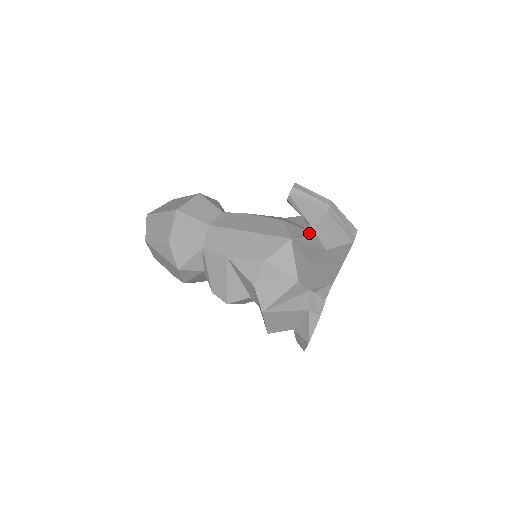
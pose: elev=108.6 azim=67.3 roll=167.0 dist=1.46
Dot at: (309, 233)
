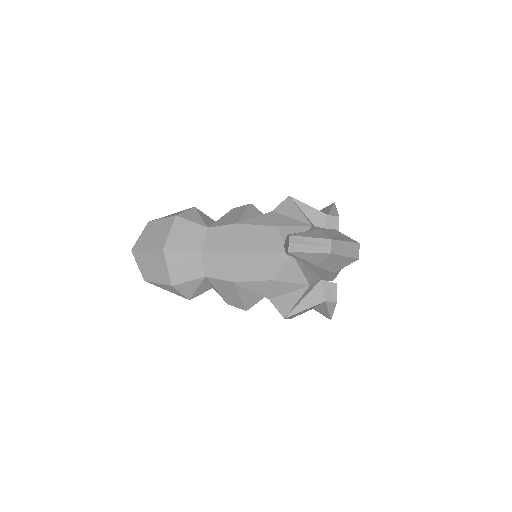
Dot at: occluded
